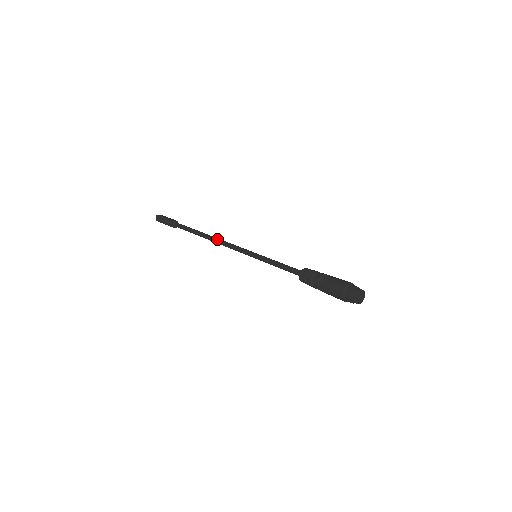
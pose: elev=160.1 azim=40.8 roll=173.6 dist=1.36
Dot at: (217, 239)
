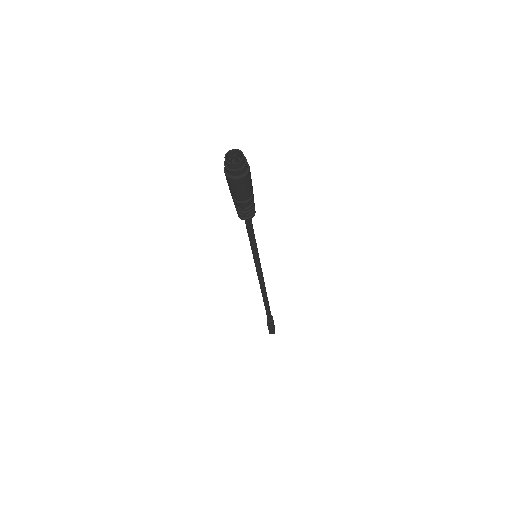
Dot at: occluded
